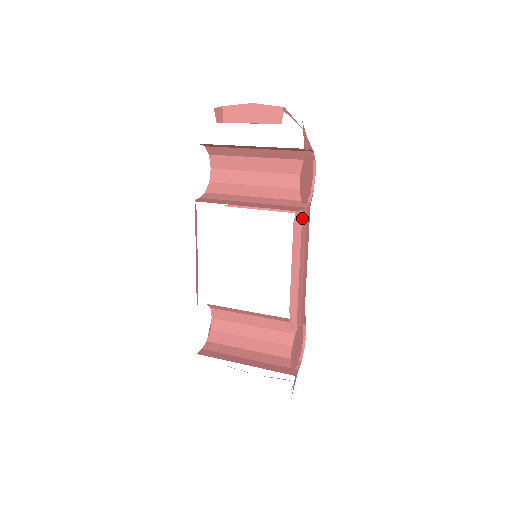
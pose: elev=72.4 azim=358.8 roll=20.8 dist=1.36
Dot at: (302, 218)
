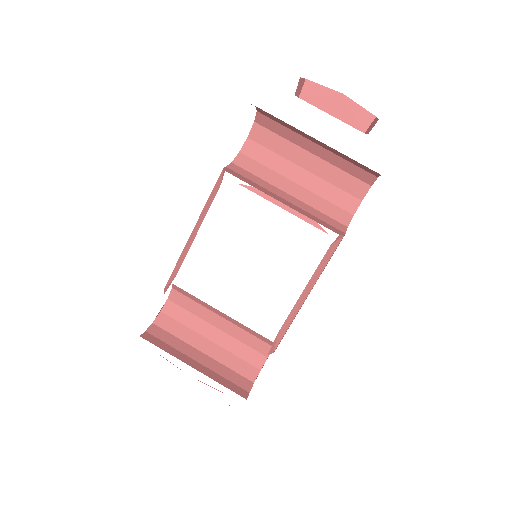
Dot at: occluded
